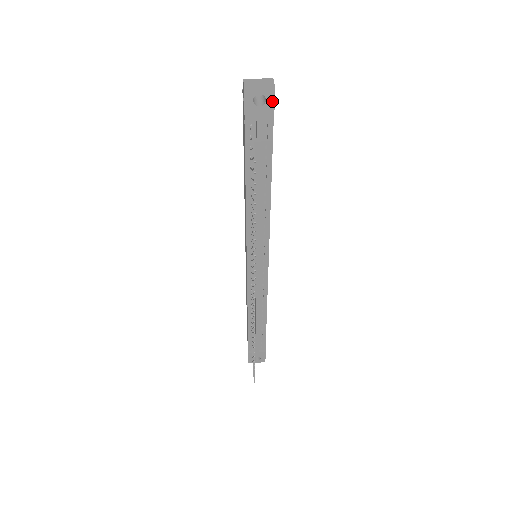
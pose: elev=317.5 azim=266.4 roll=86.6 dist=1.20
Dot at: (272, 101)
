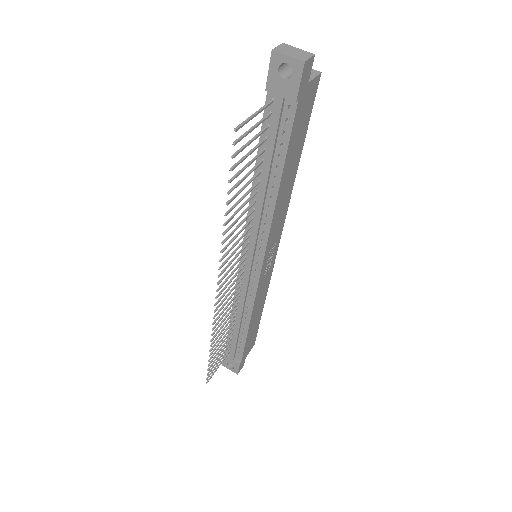
Dot at: (298, 78)
